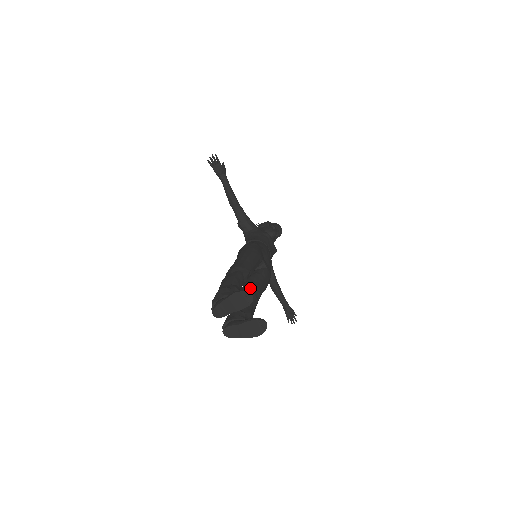
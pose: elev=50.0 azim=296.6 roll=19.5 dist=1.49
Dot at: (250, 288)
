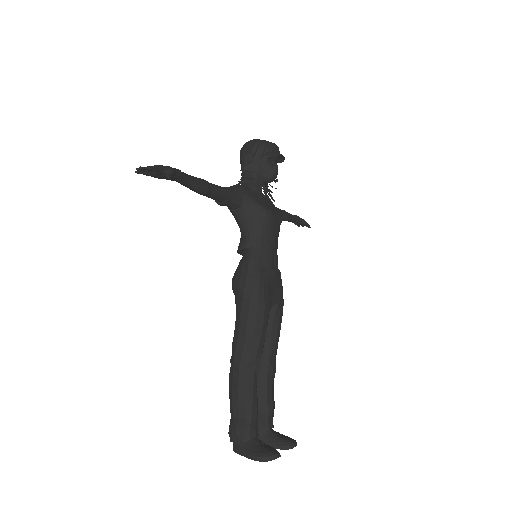
Dot at: (263, 356)
